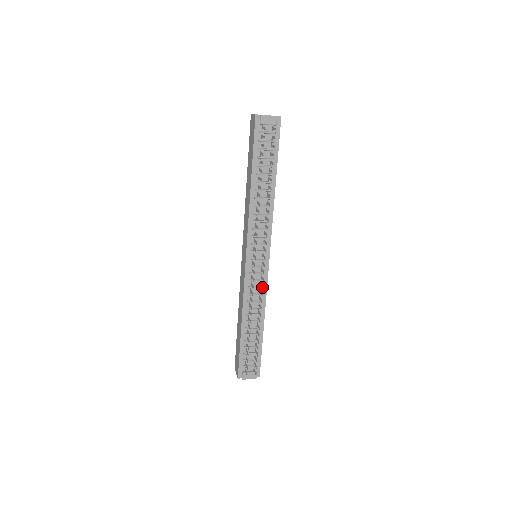
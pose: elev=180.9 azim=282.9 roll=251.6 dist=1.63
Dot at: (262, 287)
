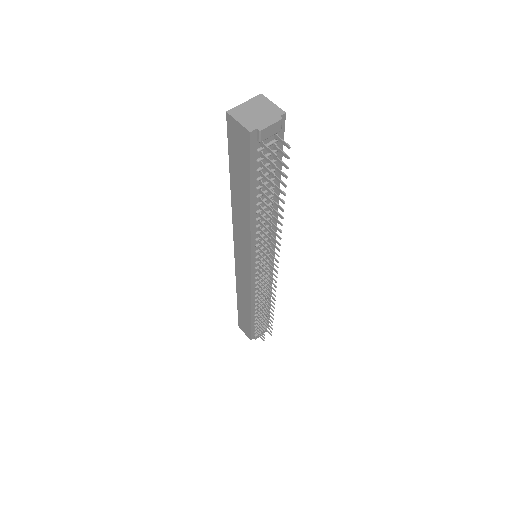
Dot at: (274, 286)
